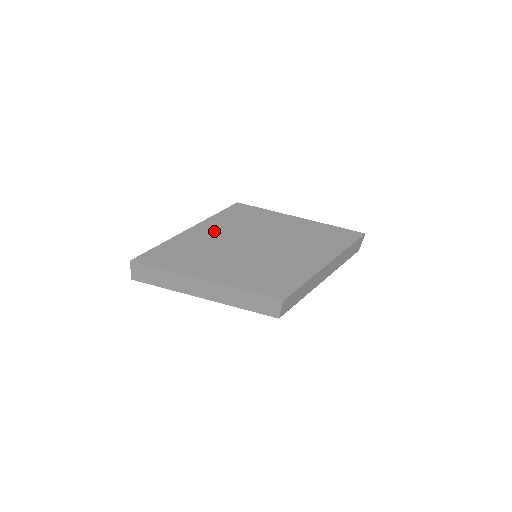
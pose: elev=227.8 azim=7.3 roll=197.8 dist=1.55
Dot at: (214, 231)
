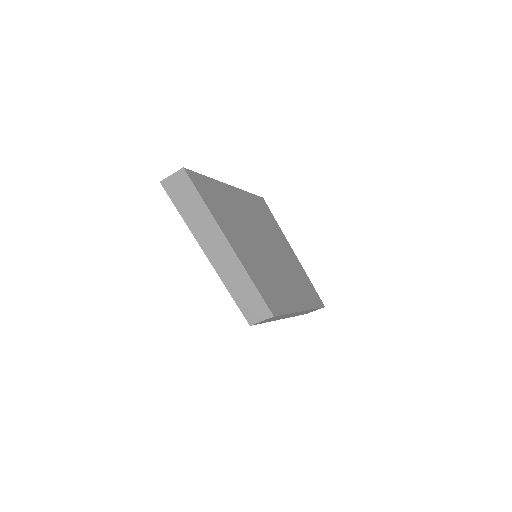
Dot at: (245, 206)
